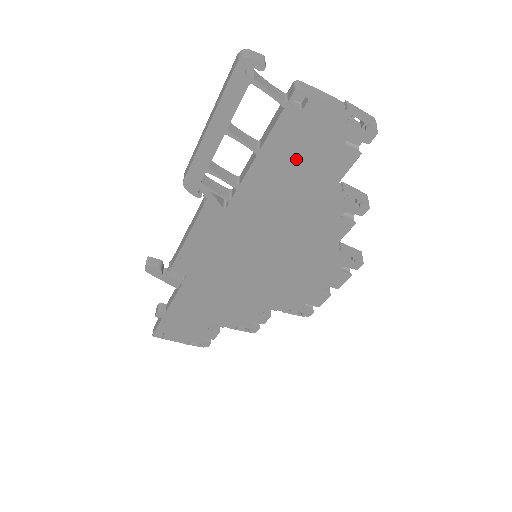
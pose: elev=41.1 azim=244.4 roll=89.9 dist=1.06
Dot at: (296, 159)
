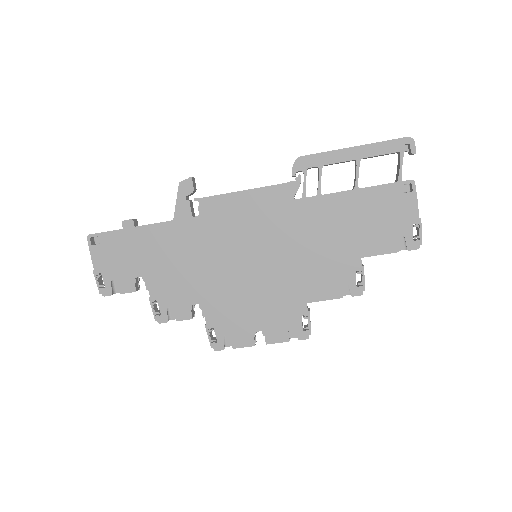
Dot at: (367, 216)
